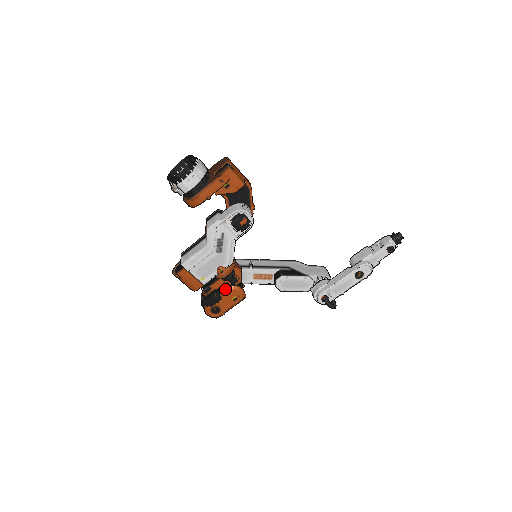
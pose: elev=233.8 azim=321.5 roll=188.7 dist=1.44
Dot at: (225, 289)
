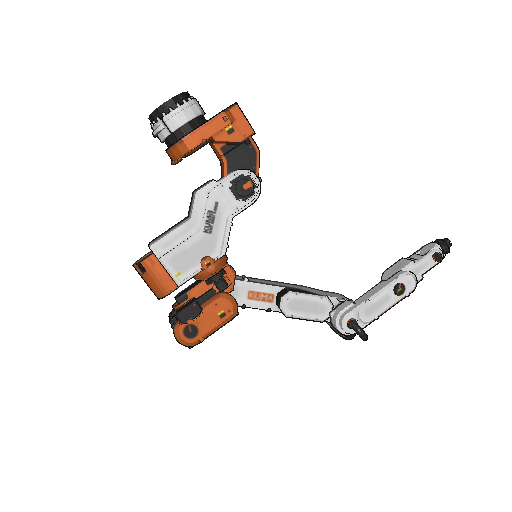
Dot at: (209, 298)
